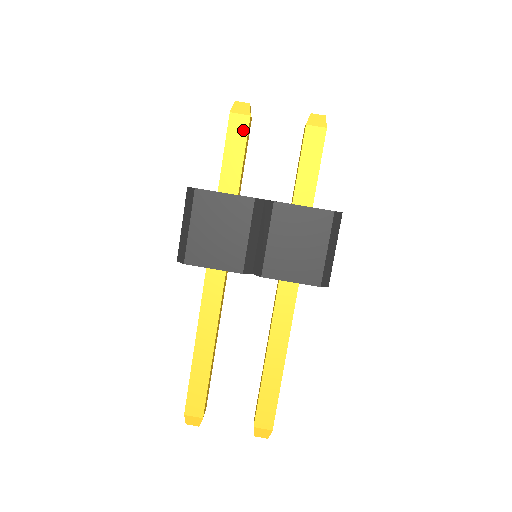
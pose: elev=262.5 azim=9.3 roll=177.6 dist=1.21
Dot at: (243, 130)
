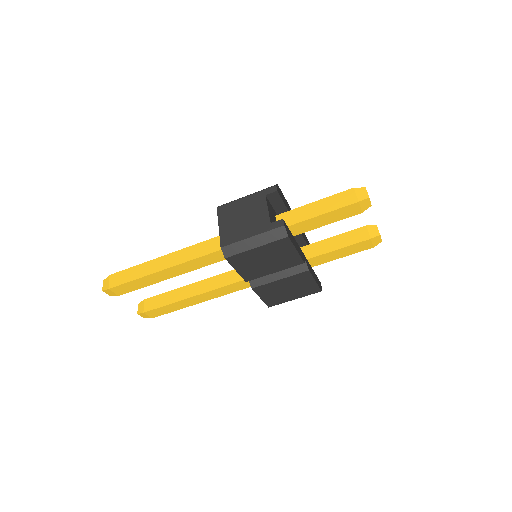
Dot at: (348, 215)
